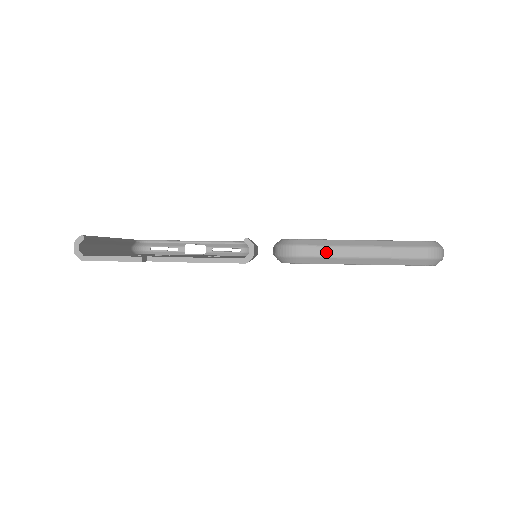
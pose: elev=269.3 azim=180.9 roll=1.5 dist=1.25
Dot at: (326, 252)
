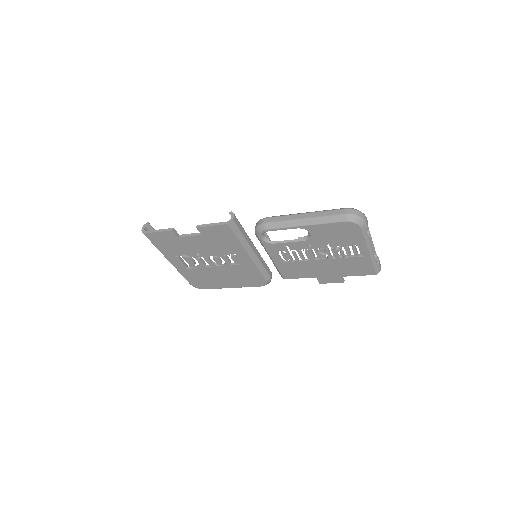
Dot at: (280, 219)
